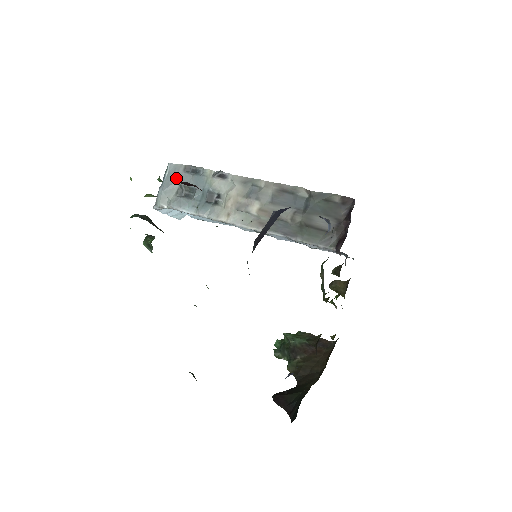
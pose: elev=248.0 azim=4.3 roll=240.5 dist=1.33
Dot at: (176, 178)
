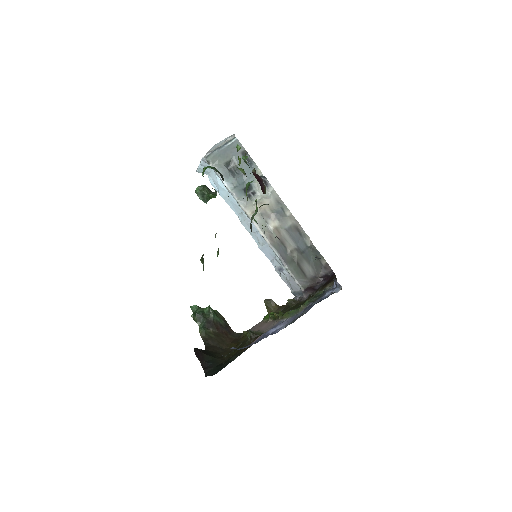
Dot at: (233, 152)
